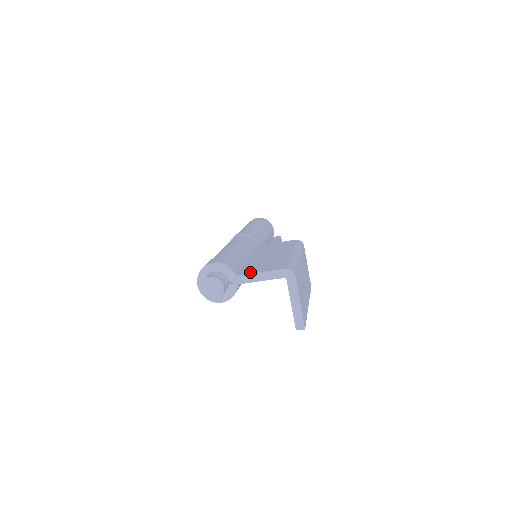
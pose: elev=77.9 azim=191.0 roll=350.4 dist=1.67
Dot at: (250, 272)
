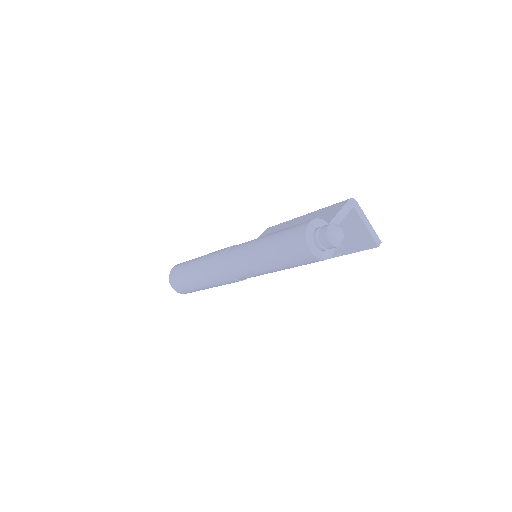
Dot at: (331, 217)
